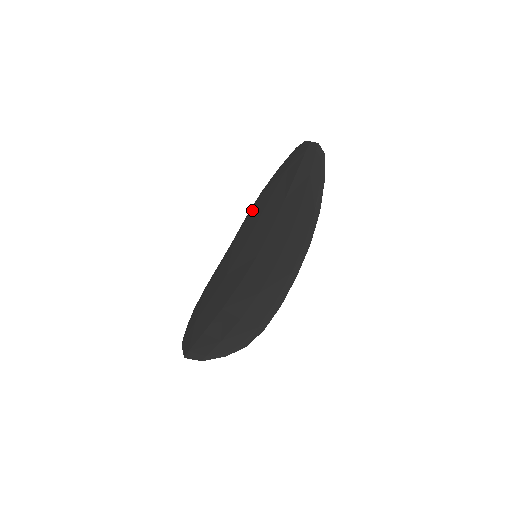
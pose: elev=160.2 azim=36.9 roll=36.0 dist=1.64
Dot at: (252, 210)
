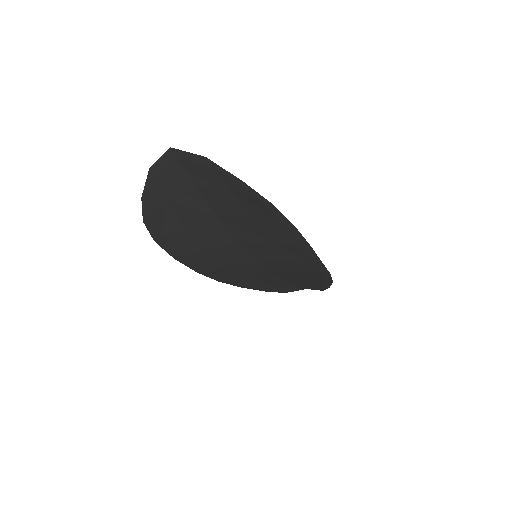
Dot at: occluded
